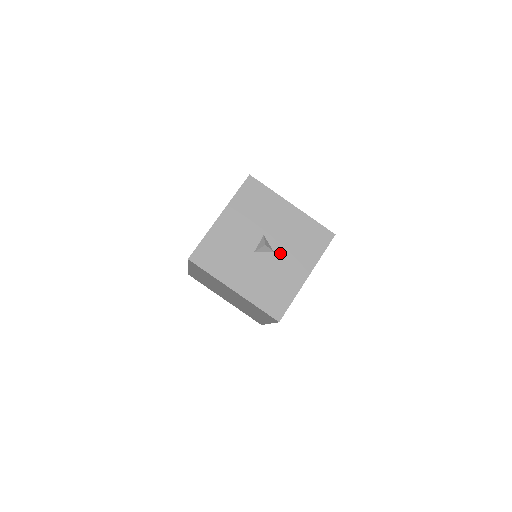
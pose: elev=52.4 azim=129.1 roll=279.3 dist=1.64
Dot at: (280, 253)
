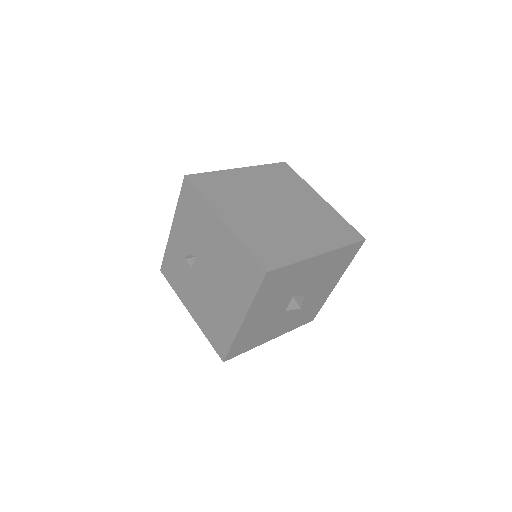
Dot at: (310, 292)
